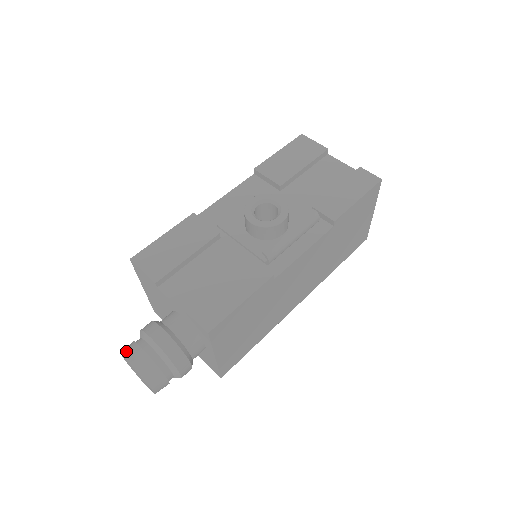
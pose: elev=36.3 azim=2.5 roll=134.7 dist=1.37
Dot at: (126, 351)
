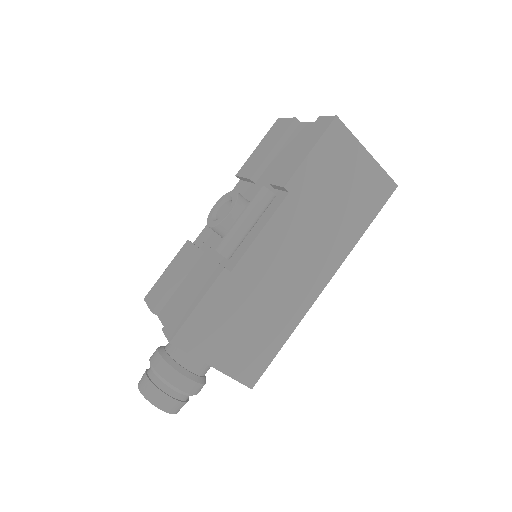
Dot at: occluded
